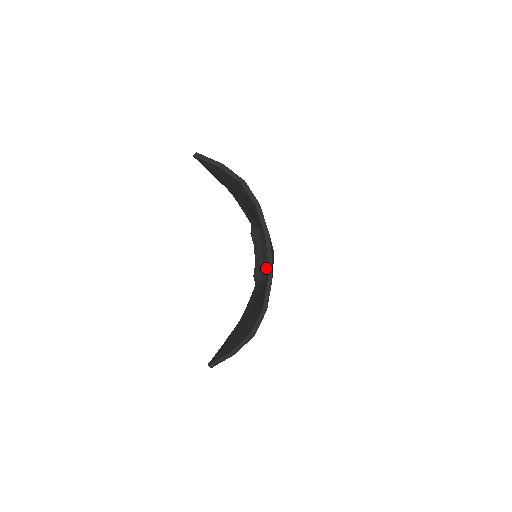
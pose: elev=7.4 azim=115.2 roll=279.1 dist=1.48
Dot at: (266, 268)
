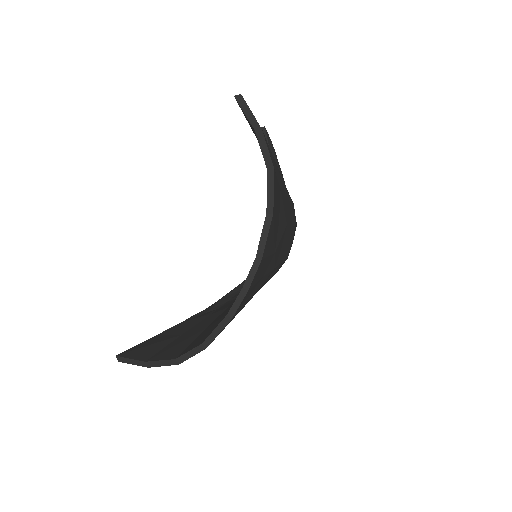
Dot at: occluded
